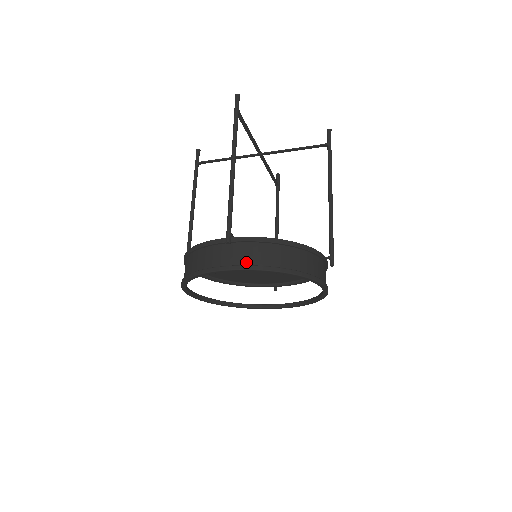
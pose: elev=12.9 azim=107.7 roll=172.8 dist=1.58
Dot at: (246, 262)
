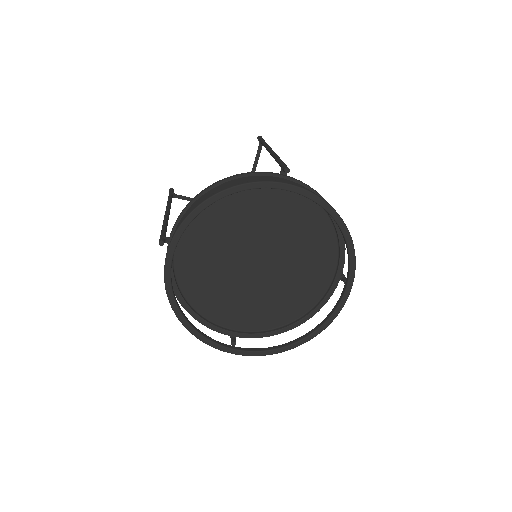
Dot at: occluded
